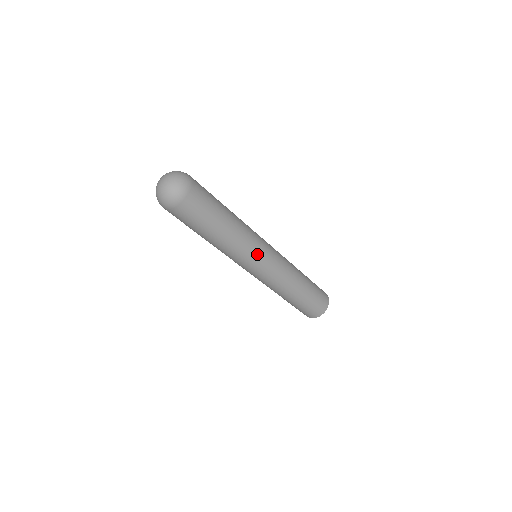
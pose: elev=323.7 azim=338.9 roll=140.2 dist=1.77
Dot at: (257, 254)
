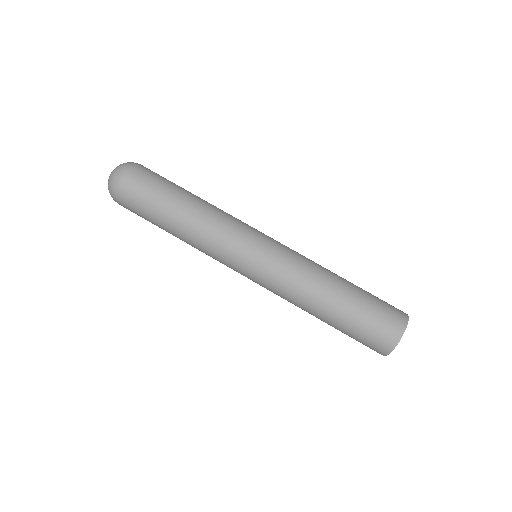
Dot at: (227, 265)
